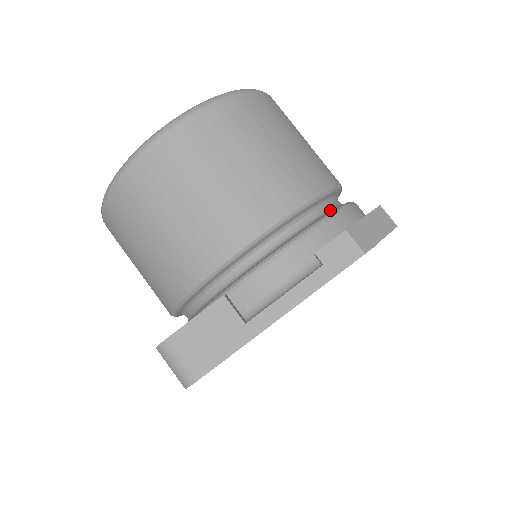
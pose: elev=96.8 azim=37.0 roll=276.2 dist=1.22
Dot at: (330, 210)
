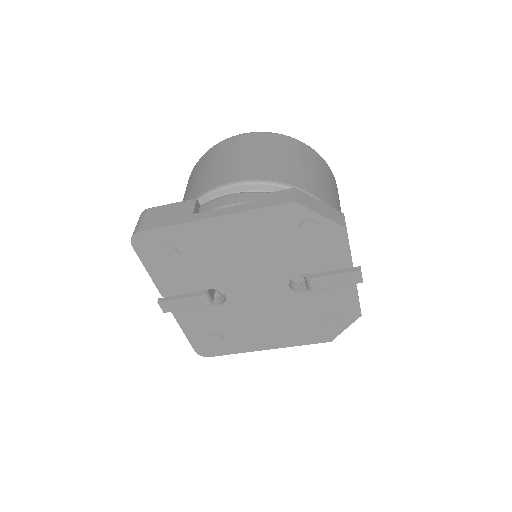
Dot at: occluded
